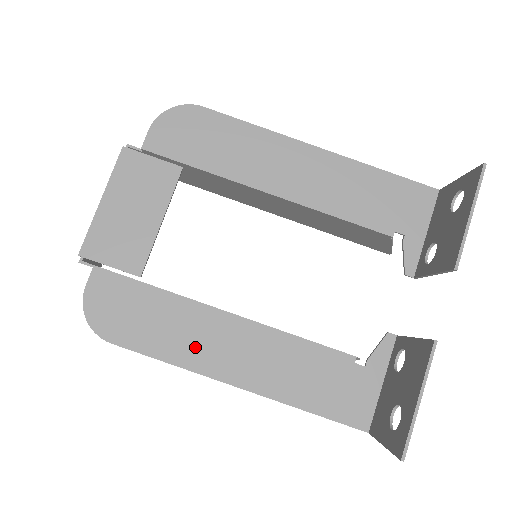
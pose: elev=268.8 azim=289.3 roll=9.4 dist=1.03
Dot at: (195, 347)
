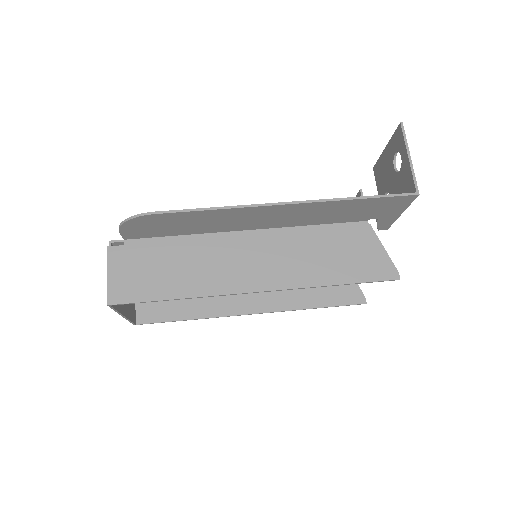
Dot at: (234, 215)
